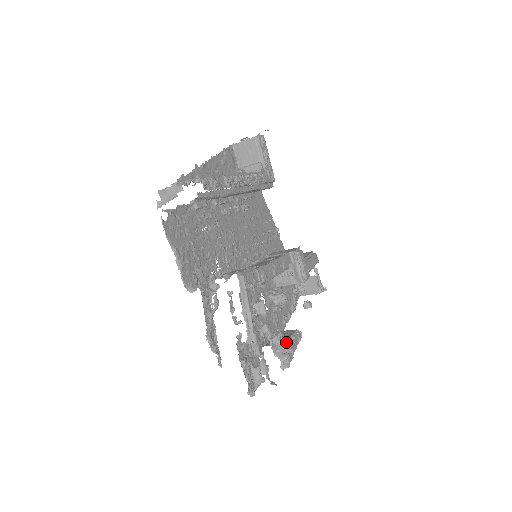
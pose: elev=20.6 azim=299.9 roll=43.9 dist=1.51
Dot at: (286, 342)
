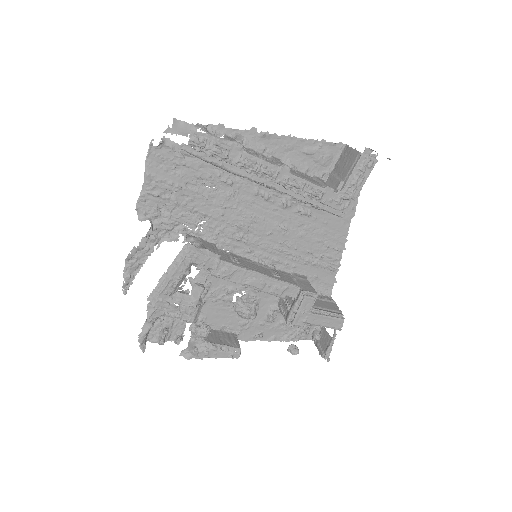
Dot at: (209, 343)
